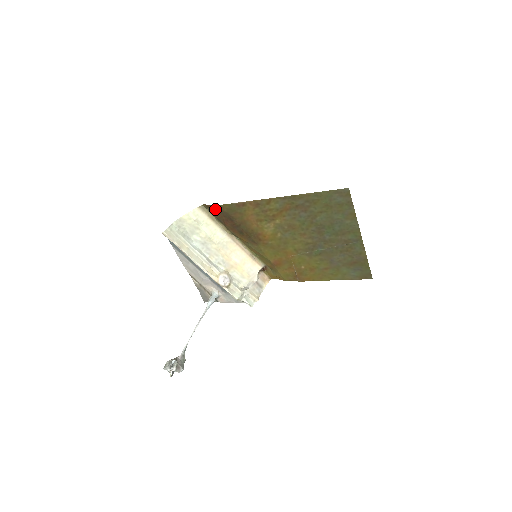
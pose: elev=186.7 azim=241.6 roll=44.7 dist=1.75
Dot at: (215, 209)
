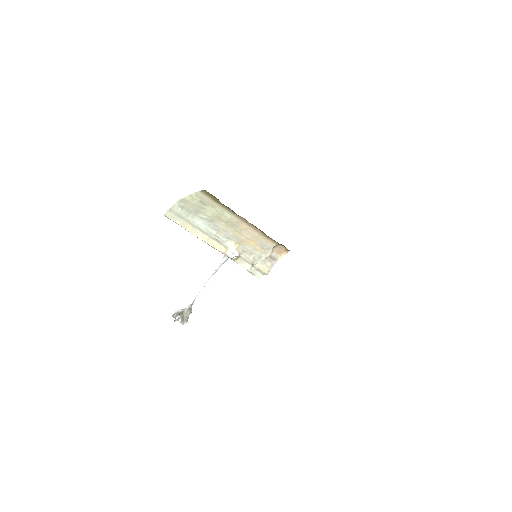
Dot at: occluded
